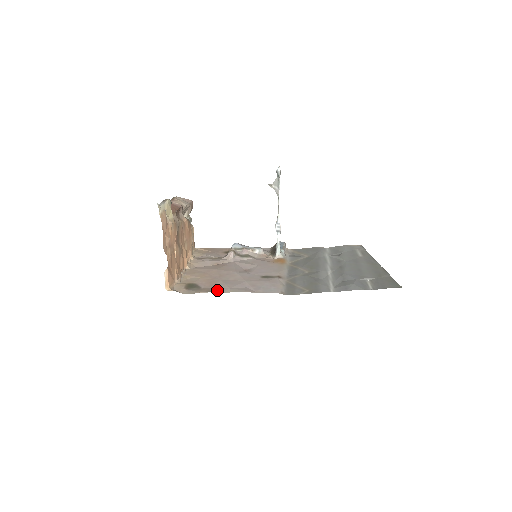
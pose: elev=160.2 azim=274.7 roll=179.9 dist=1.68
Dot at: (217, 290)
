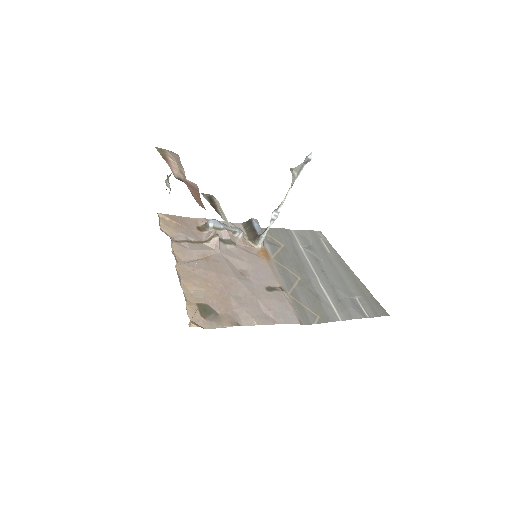
Dot at: (240, 320)
